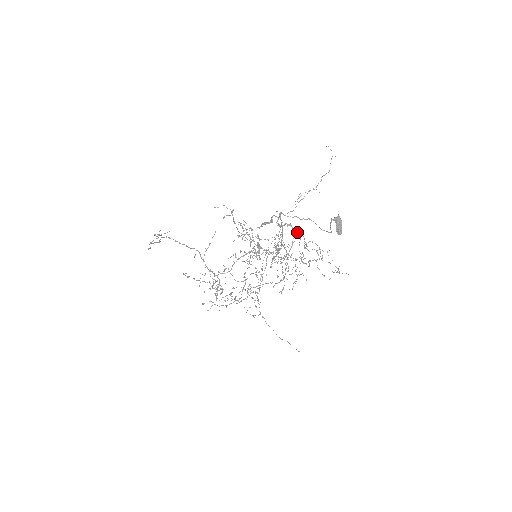
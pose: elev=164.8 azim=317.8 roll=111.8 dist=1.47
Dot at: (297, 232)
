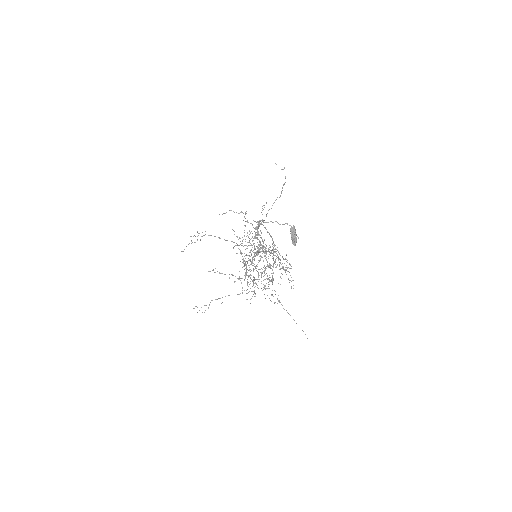
Dot at: occluded
